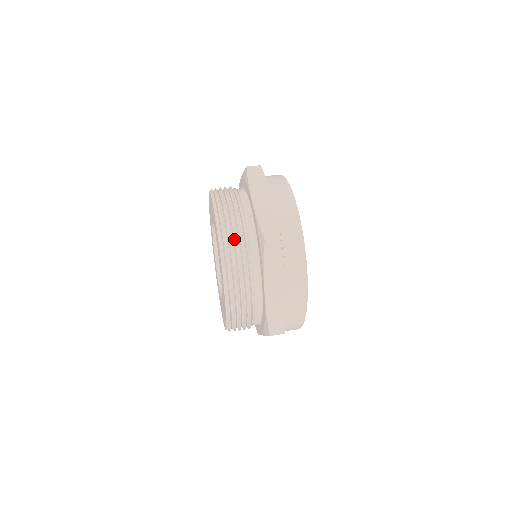
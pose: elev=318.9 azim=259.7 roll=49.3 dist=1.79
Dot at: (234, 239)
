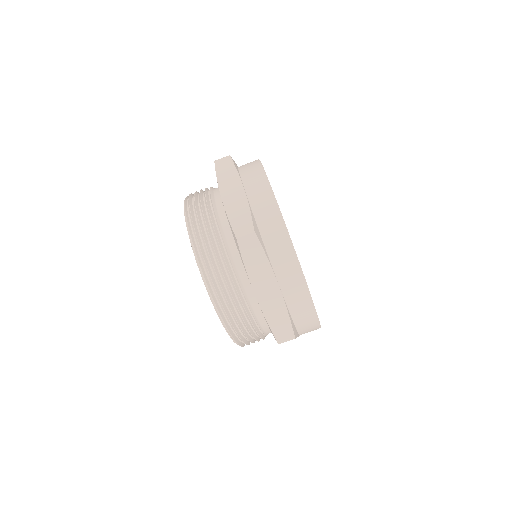
Dot at: (242, 325)
